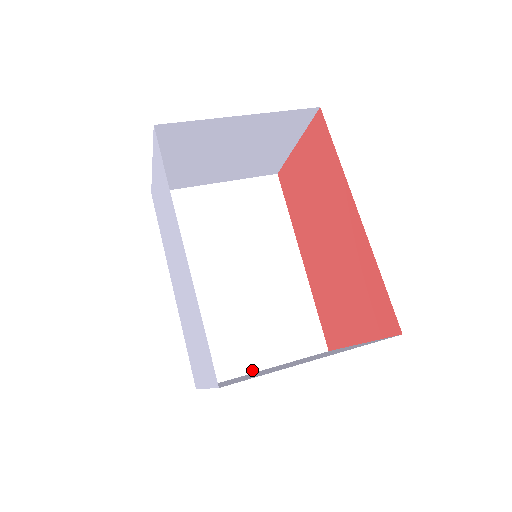
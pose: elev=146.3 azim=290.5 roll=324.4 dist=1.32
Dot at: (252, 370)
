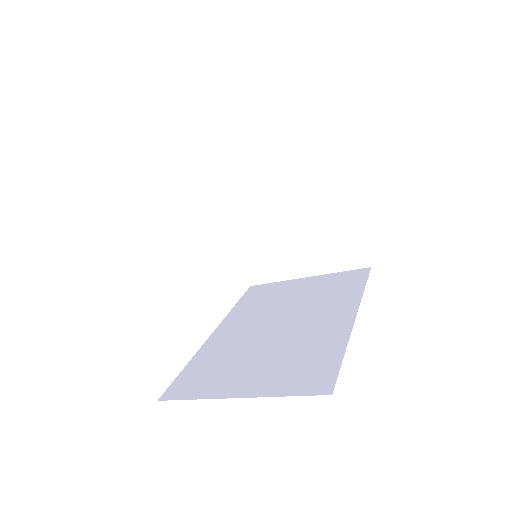
Dot at: (222, 396)
